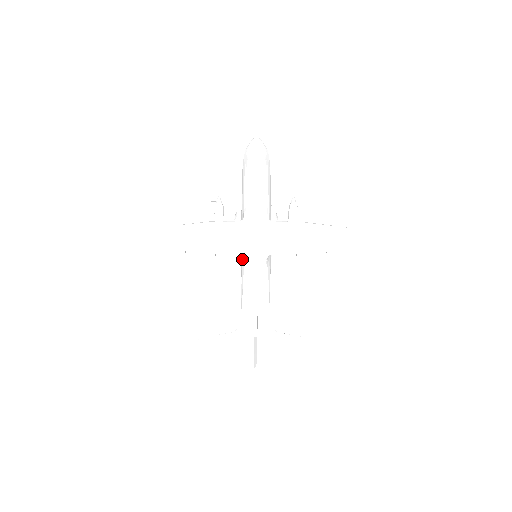
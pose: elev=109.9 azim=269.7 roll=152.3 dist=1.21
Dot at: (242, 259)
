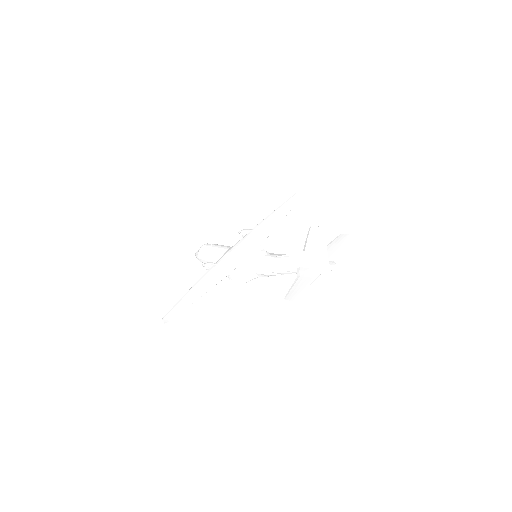
Dot at: (253, 268)
